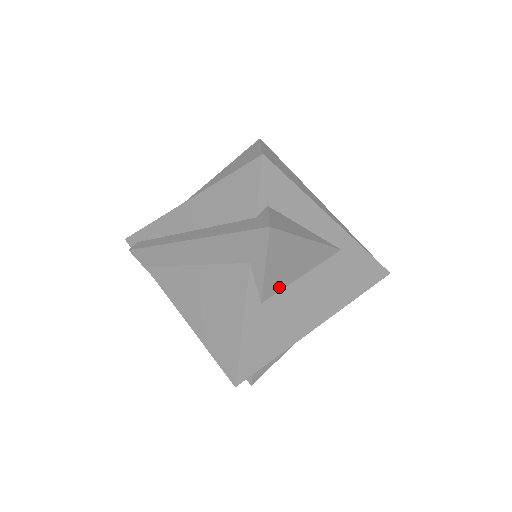
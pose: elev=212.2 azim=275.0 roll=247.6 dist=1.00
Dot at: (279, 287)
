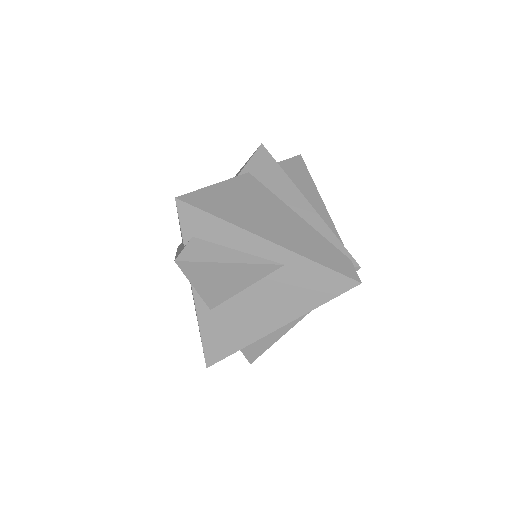
Dot at: (223, 298)
